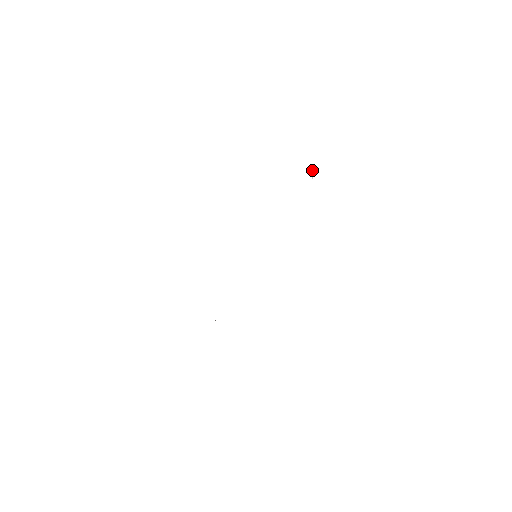
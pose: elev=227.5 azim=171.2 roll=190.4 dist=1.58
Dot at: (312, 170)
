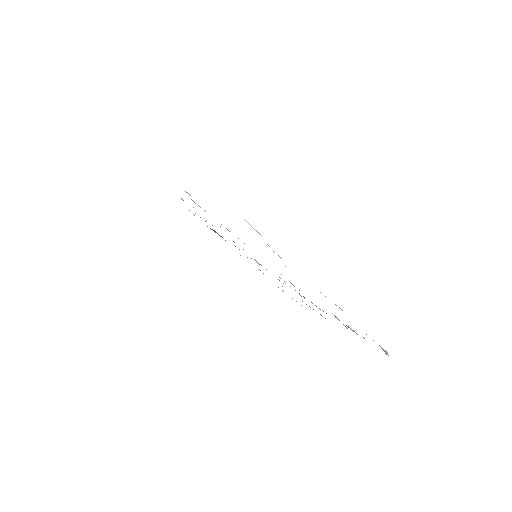
Dot at: occluded
